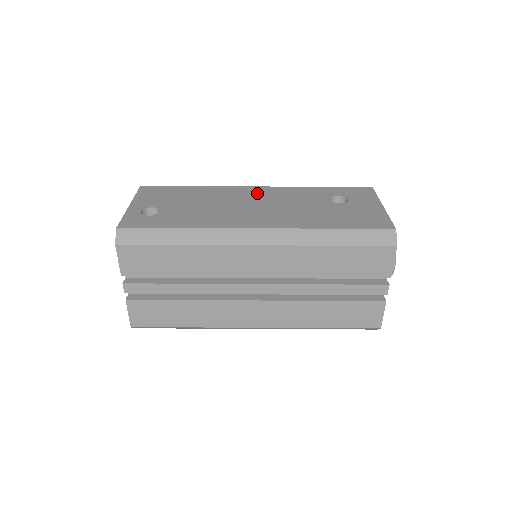
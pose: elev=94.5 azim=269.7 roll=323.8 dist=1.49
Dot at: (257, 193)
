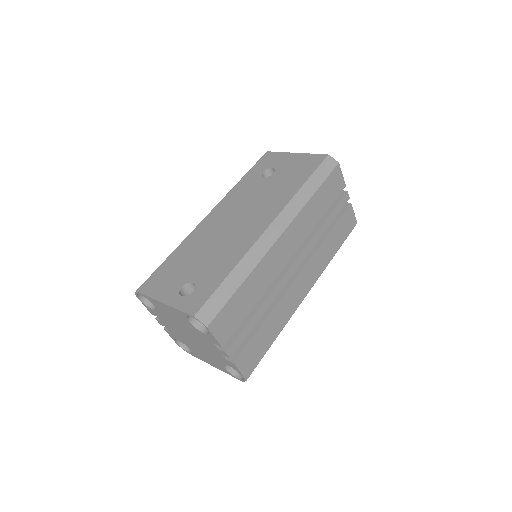
Dot at: (219, 215)
